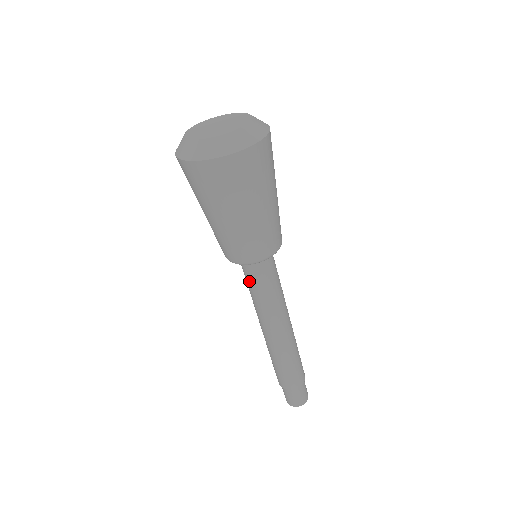
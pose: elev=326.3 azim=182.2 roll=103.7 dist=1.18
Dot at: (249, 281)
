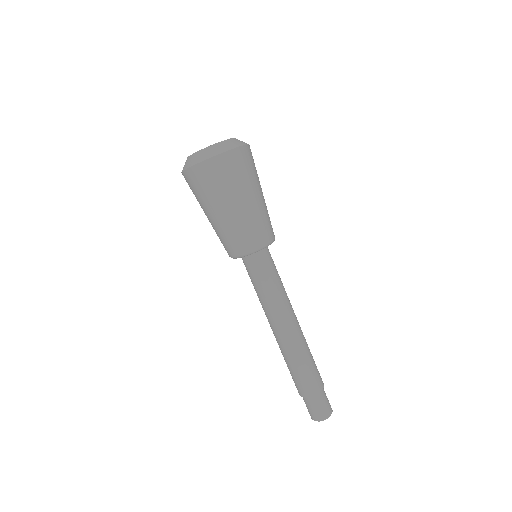
Dot at: (256, 277)
